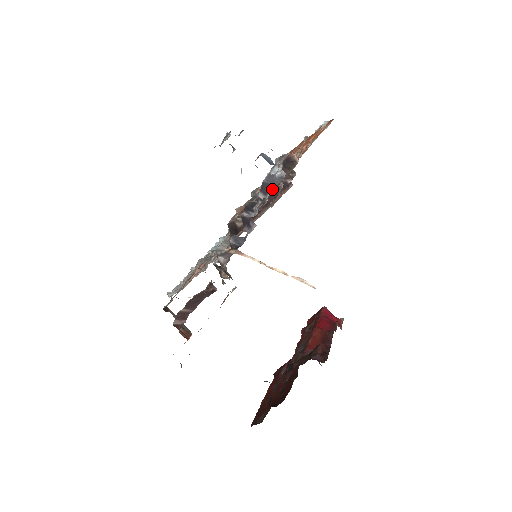
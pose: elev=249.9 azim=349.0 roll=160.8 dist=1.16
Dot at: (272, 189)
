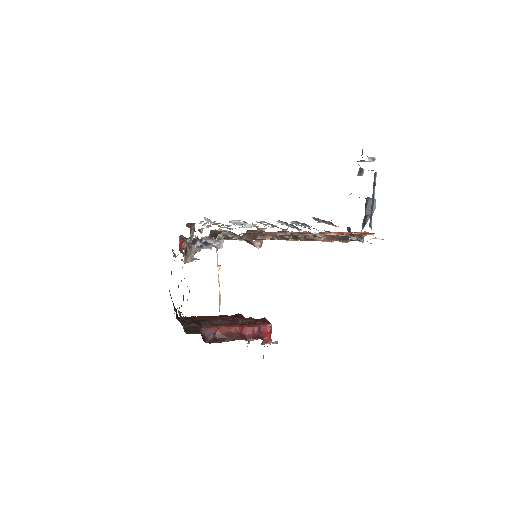
Dot at: occluded
